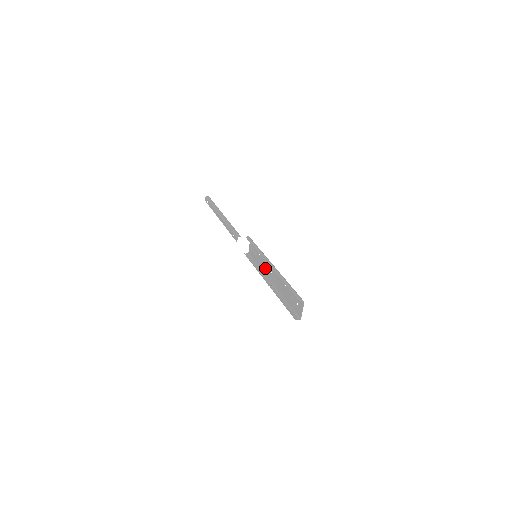
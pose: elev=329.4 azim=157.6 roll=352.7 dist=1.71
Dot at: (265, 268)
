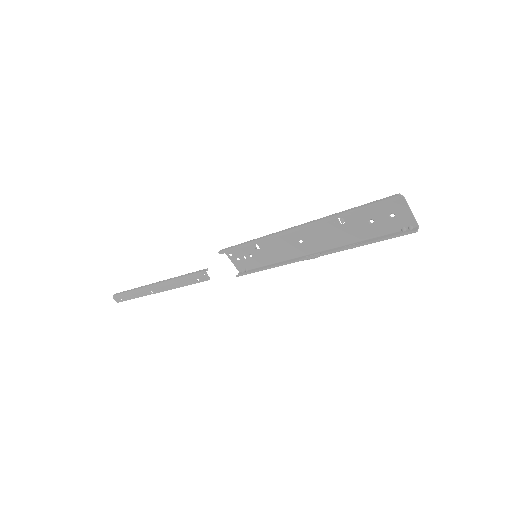
Dot at: (285, 251)
